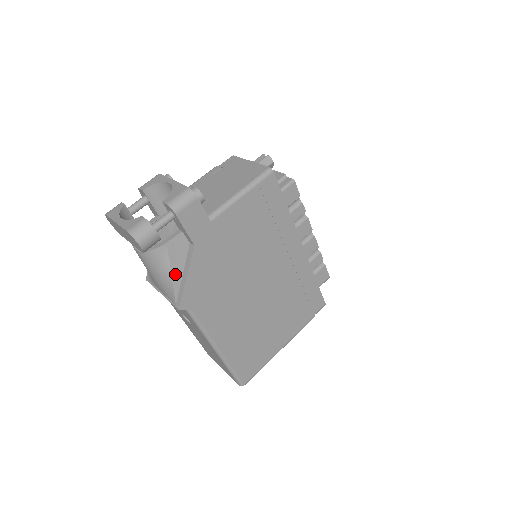
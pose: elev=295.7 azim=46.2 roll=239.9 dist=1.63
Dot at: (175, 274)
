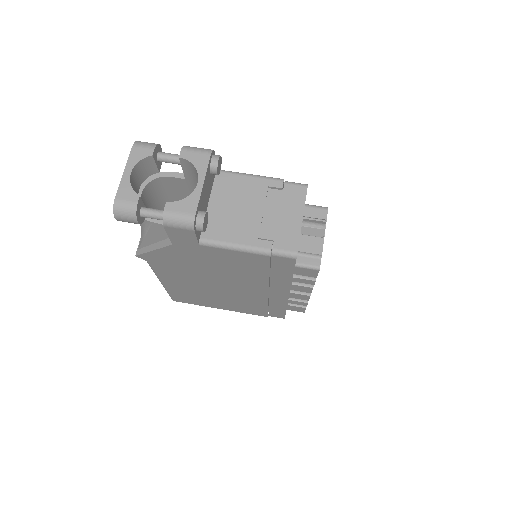
Dot at: (149, 238)
